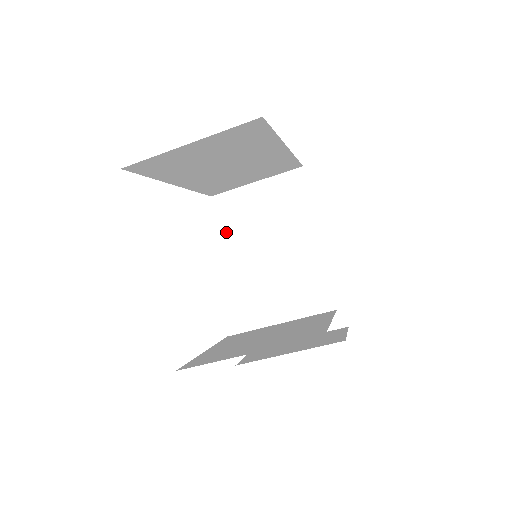
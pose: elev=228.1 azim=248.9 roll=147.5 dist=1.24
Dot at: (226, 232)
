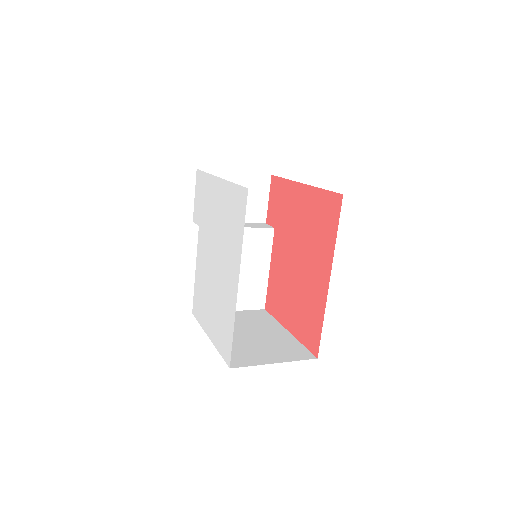
Dot at: occluded
